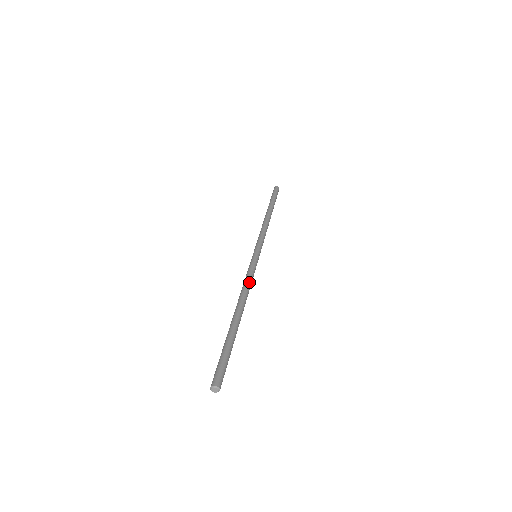
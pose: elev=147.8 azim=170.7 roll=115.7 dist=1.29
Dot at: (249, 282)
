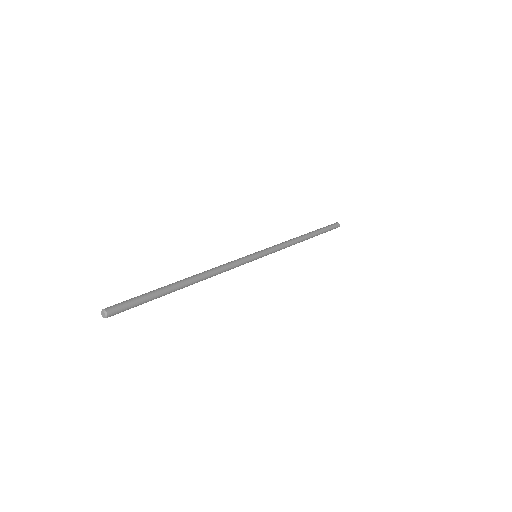
Dot at: (225, 267)
